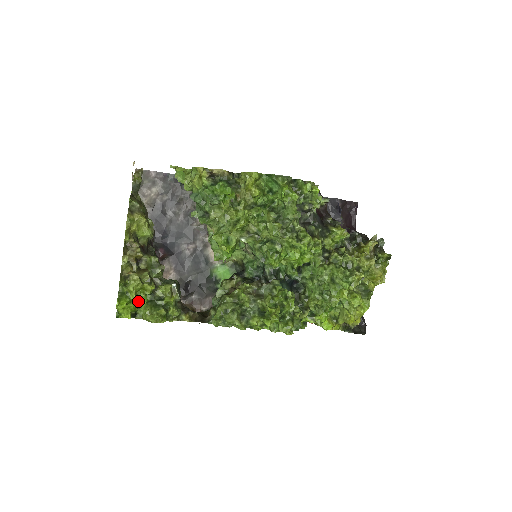
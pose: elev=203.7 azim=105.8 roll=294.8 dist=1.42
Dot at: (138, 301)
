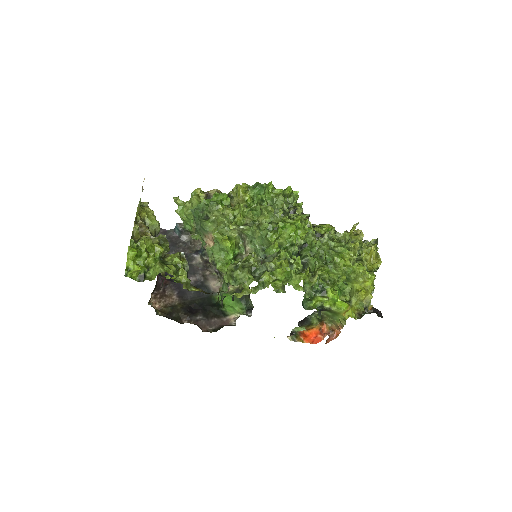
Dot at: (147, 266)
